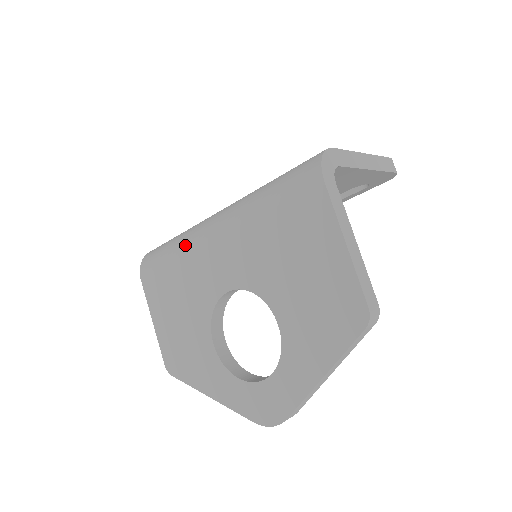
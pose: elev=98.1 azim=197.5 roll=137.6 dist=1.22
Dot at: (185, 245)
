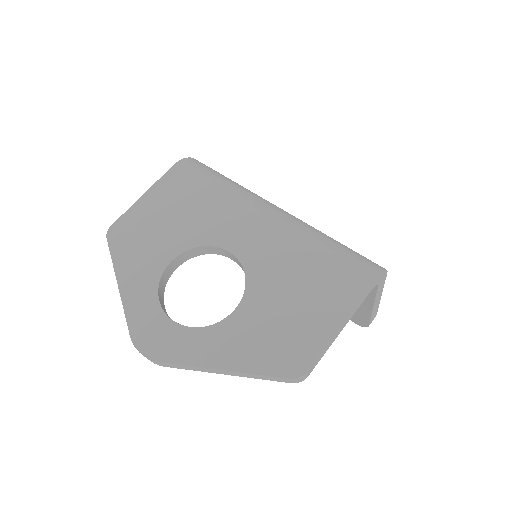
Dot at: (237, 193)
